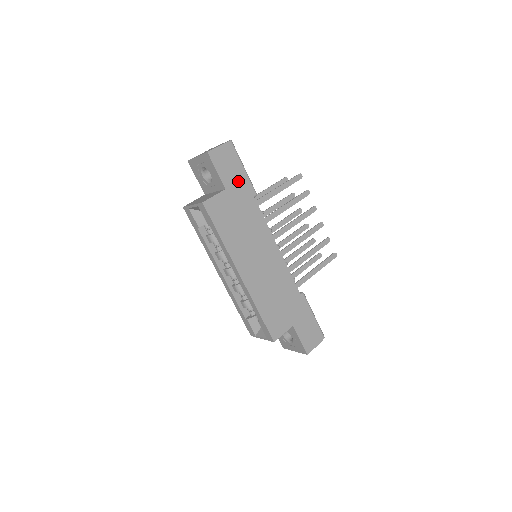
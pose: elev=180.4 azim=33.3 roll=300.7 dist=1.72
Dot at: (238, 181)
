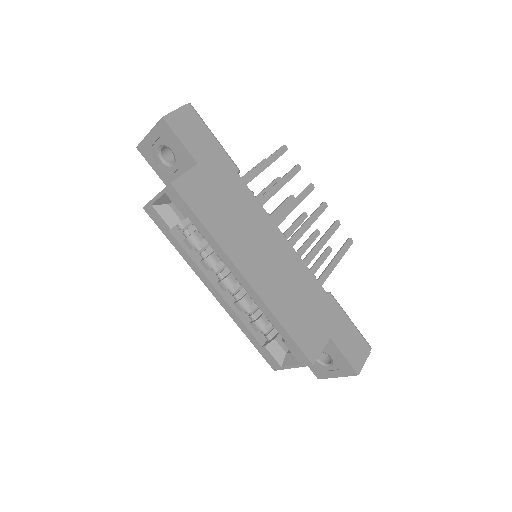
Dot at: (211, 153)
